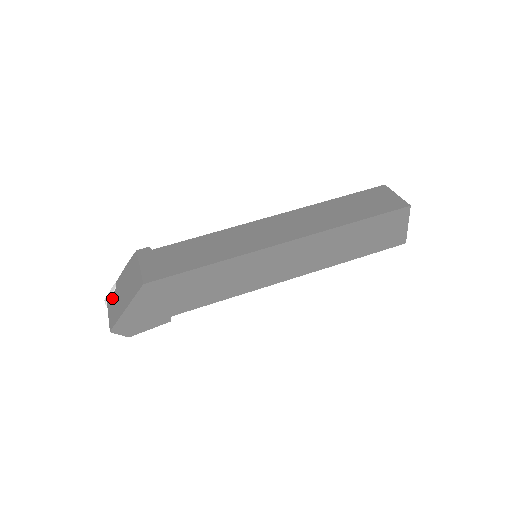
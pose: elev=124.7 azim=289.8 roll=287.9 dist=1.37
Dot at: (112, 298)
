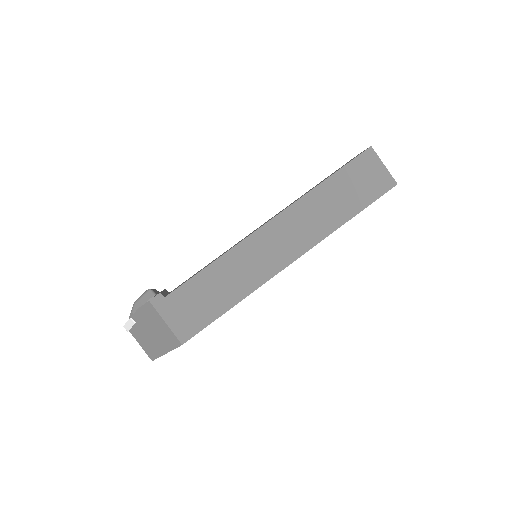
Dot at: (135, 331)
